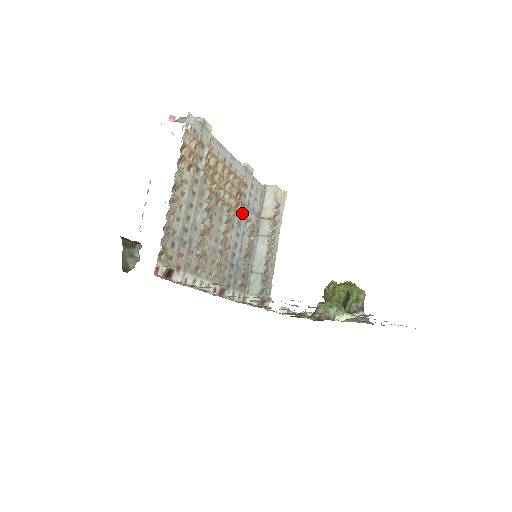
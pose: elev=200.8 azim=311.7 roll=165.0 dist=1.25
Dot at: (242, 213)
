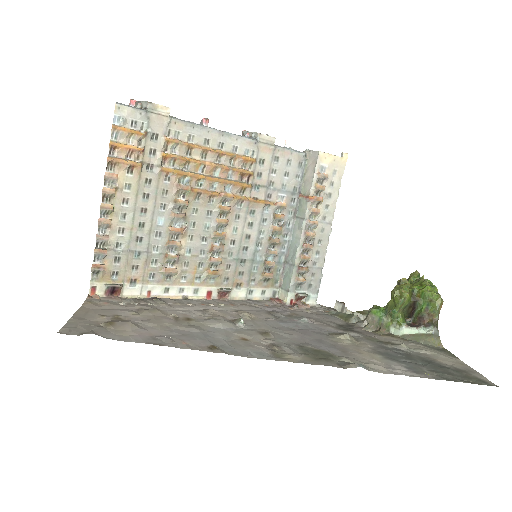
Dot at: (256, 197)
